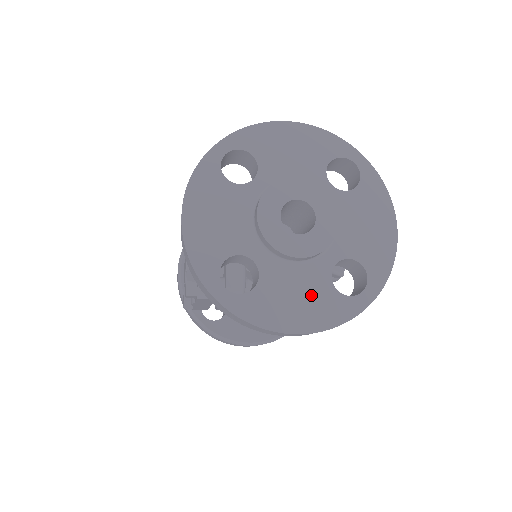
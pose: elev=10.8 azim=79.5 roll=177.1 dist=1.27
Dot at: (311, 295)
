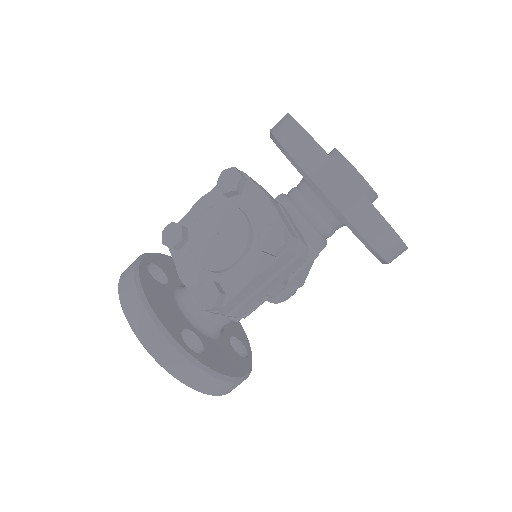
Dot at: occluded
